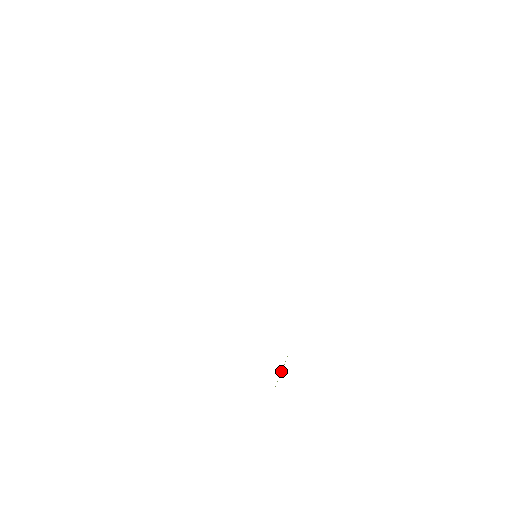
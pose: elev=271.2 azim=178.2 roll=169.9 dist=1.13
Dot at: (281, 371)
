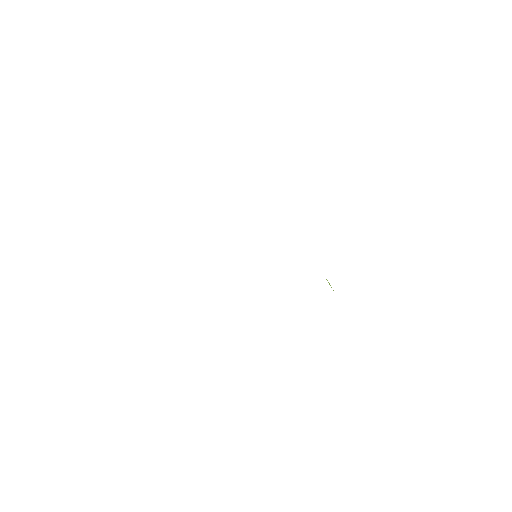
Dot at: (330, 285)
